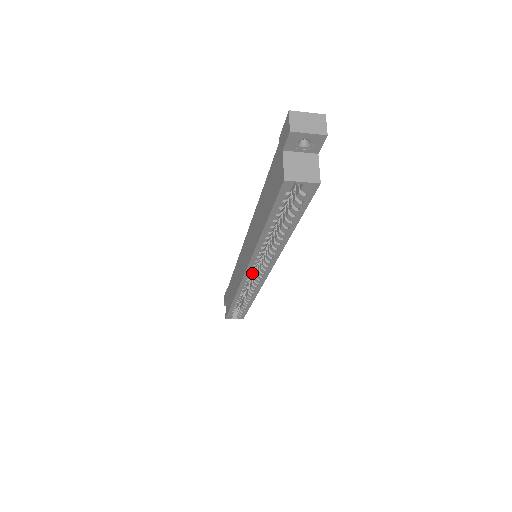
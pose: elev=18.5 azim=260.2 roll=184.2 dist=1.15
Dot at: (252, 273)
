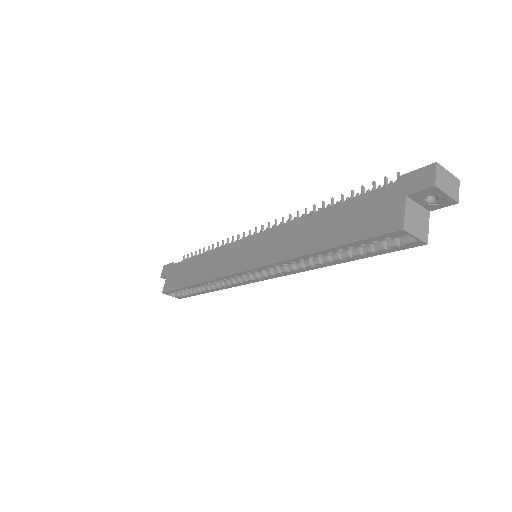
Dot at: (249, 273)
